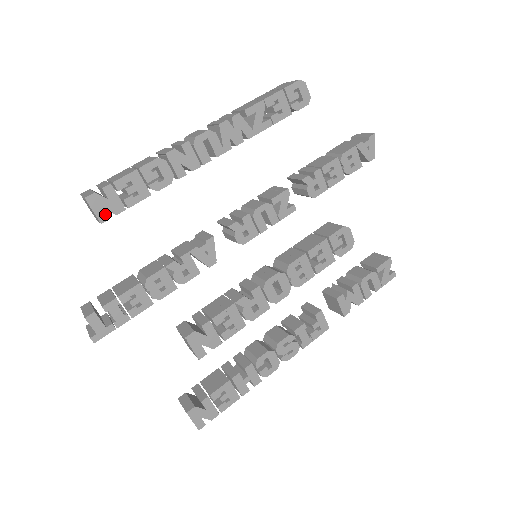
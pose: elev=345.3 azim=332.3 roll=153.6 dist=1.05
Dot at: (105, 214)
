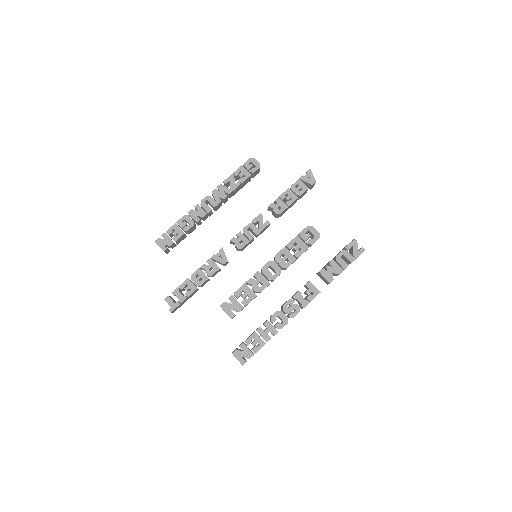
Dot at: (165, 247)
